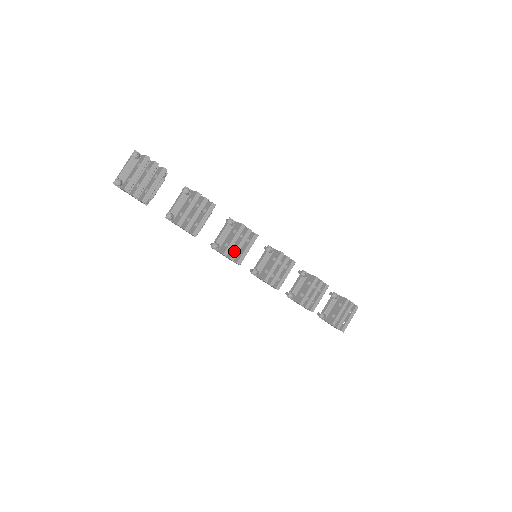
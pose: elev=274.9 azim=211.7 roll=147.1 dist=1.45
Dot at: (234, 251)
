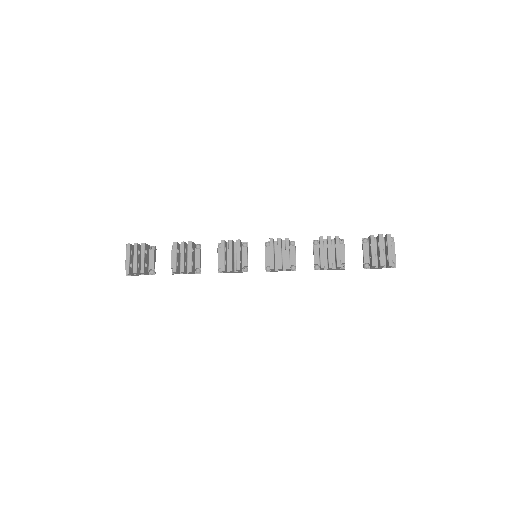
Dot at: occluded
